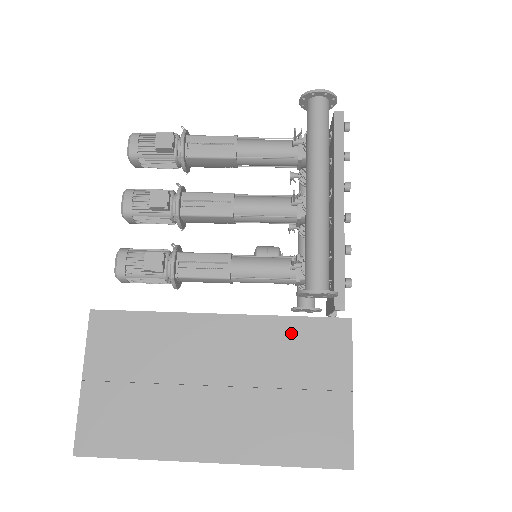
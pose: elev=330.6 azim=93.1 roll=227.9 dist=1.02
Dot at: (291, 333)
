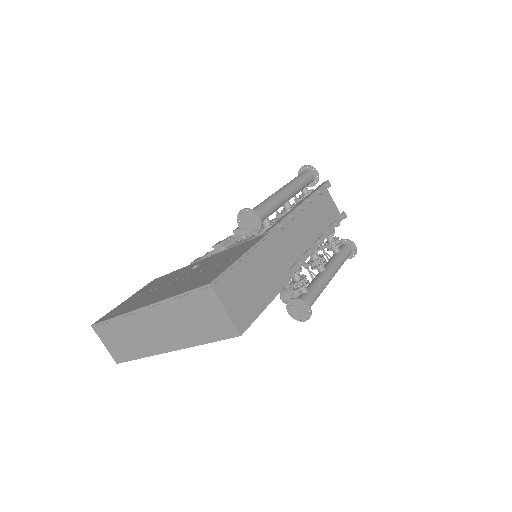
Dot at: (231, 250)
